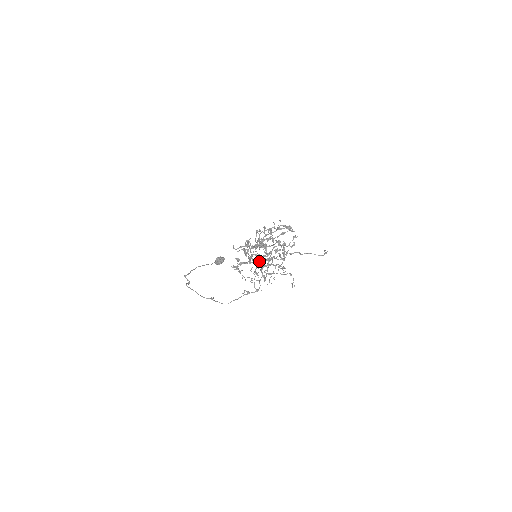
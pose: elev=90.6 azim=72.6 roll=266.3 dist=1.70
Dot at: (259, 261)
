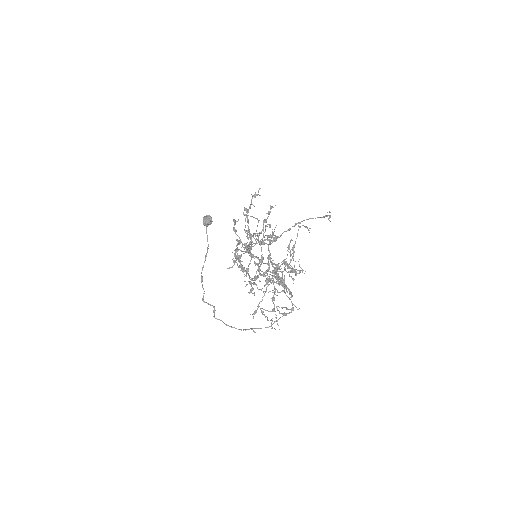
Dot at: (258, 239)
